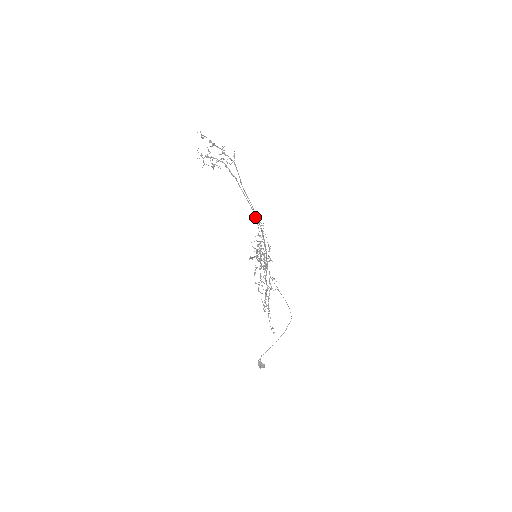
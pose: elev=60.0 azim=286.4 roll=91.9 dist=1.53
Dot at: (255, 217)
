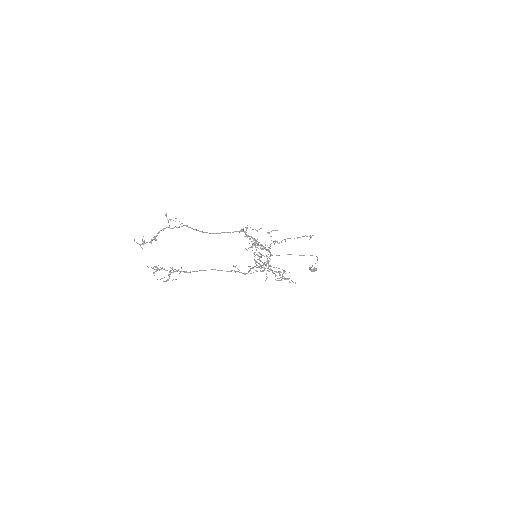
Dot at: occluded
